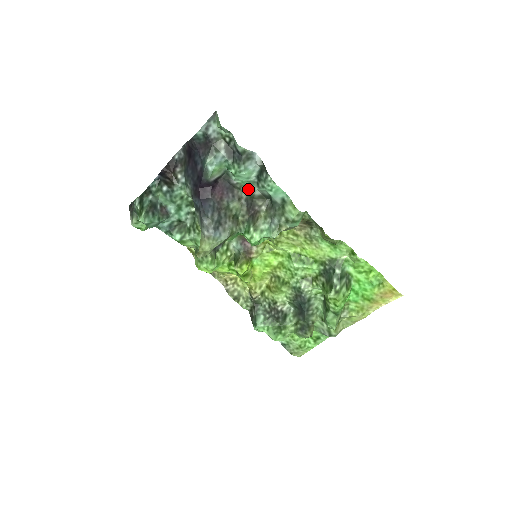
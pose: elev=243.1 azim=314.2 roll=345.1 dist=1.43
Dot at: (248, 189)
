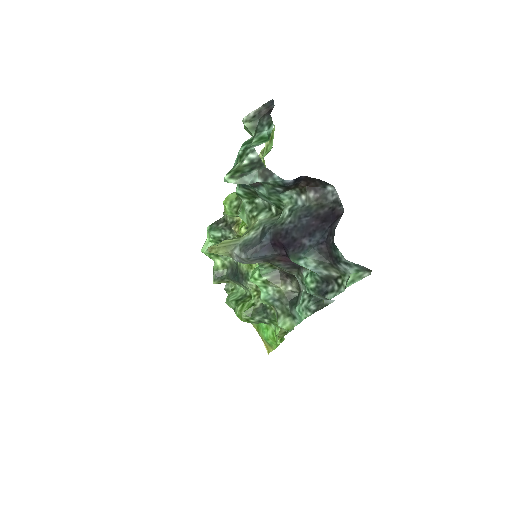
Dot at: (301, 281)
